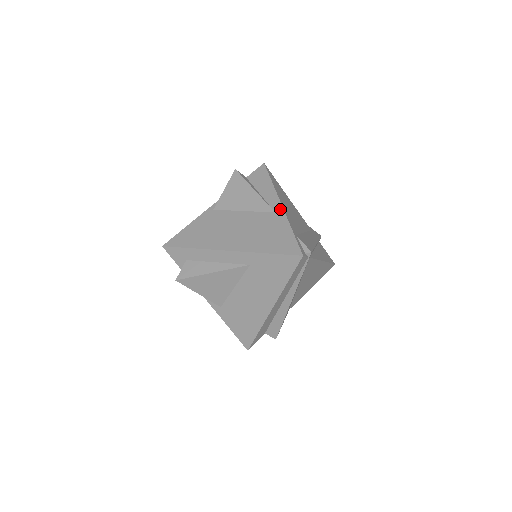
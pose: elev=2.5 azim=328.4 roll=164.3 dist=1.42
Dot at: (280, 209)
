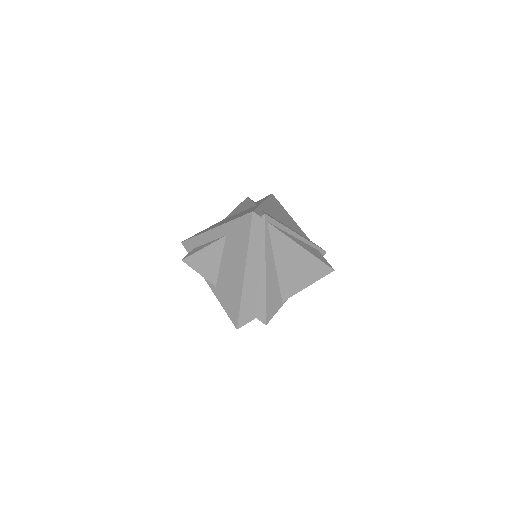
Dot at: (260, 203)
